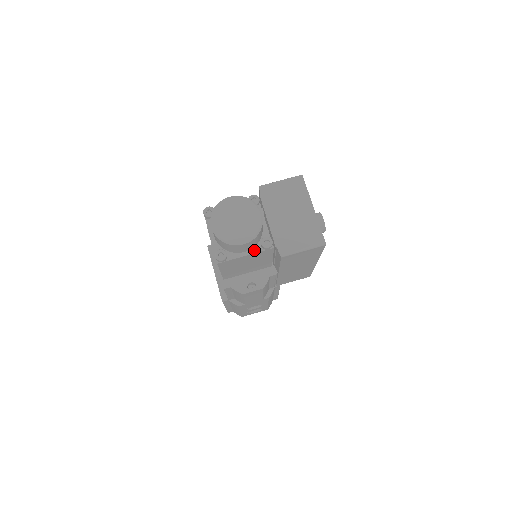
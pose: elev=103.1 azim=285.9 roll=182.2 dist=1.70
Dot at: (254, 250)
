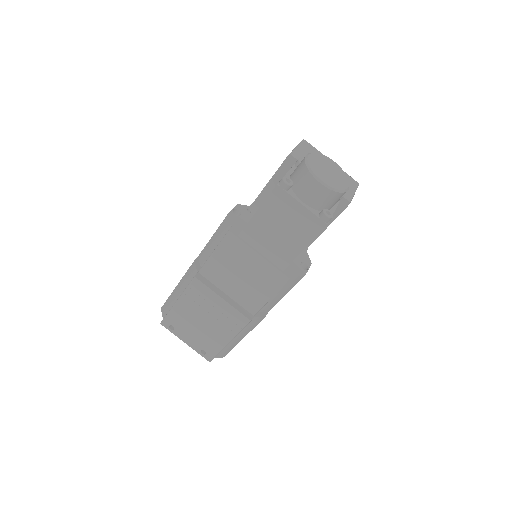
Dot at: (335, 204)
